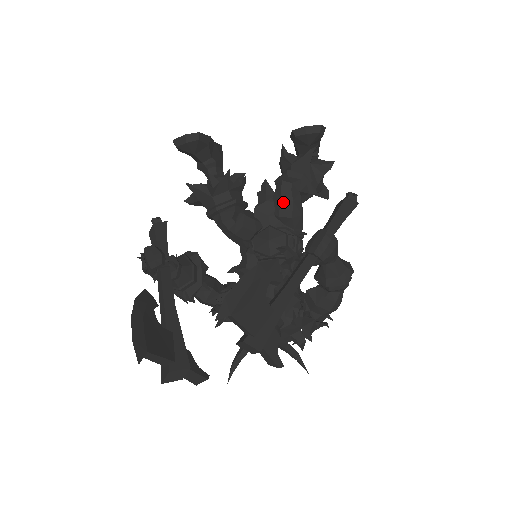
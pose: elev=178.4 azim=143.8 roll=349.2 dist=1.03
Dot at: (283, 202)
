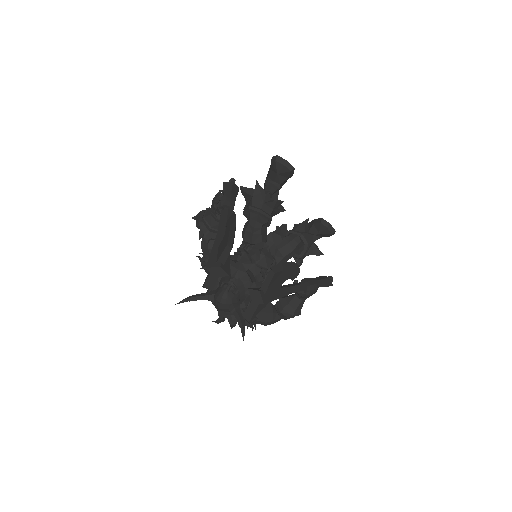
Dot at: (288, 245)
